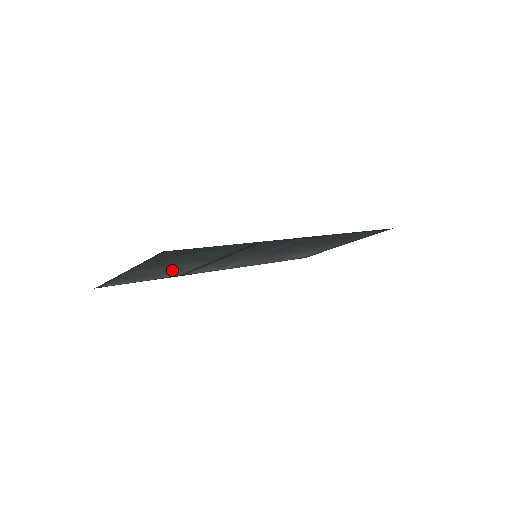
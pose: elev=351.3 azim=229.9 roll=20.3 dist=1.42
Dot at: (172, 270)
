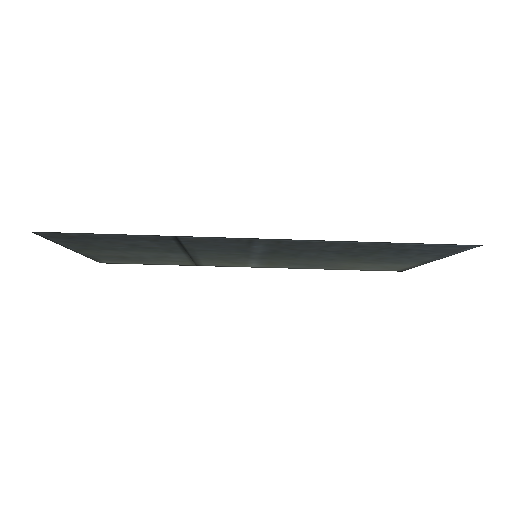
Dot at: (153, 257)
